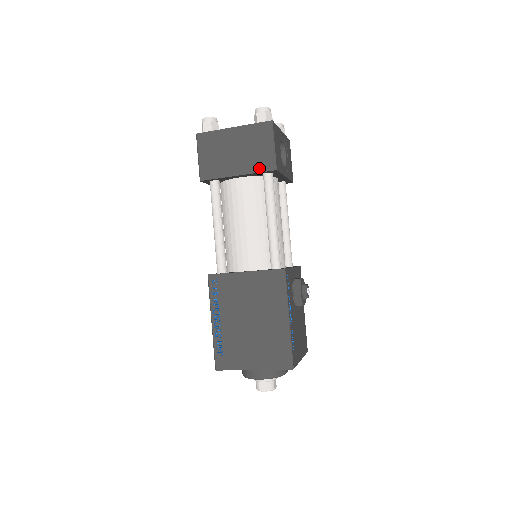
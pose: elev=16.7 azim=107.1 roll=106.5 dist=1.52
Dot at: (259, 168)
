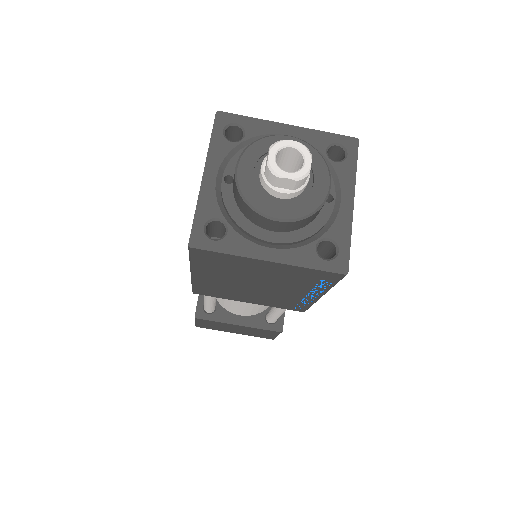
Dot at: occluded
